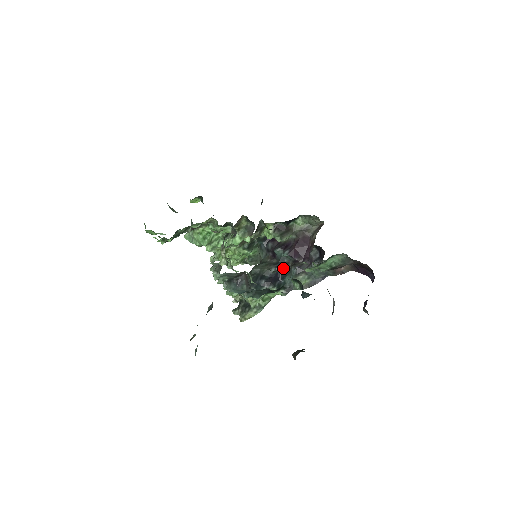
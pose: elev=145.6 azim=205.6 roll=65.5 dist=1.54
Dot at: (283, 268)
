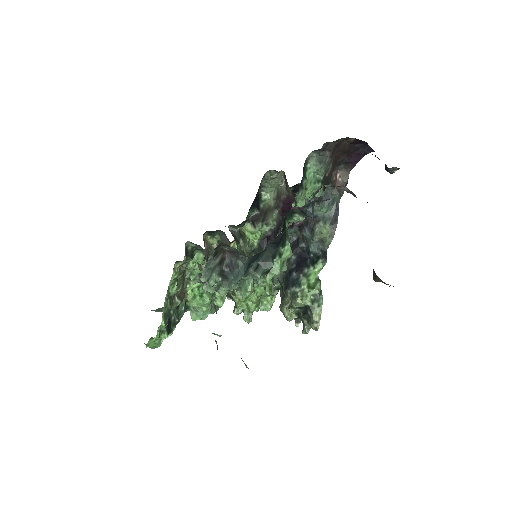
Dot at: (299, 245)
